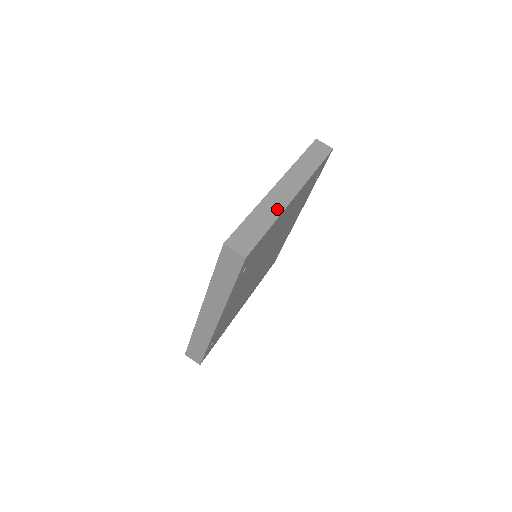
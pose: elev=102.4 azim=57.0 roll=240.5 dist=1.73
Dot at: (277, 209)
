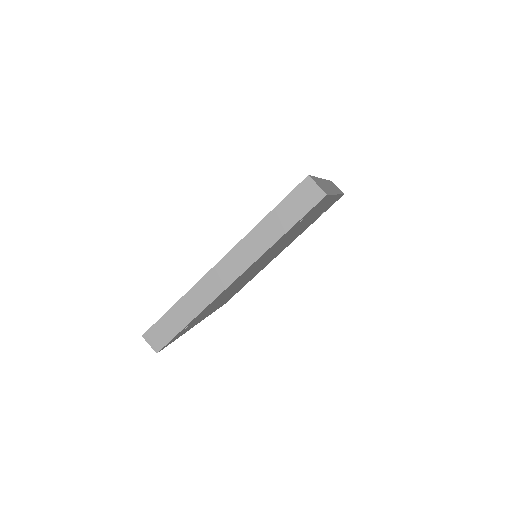
Dot at: (331, 190)
